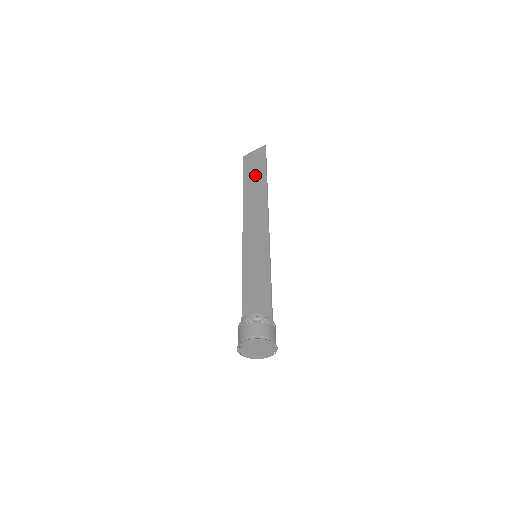
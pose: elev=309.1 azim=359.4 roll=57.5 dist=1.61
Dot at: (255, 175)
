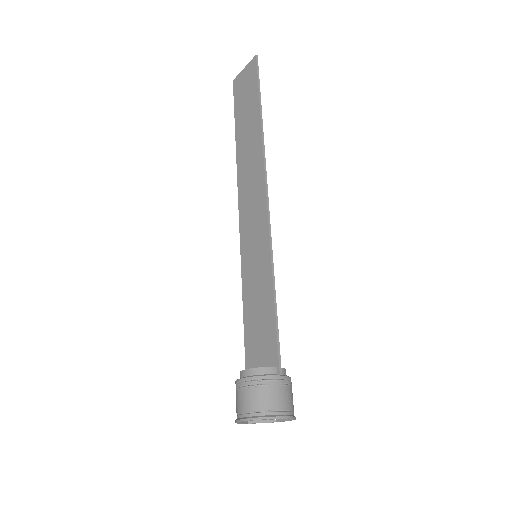
Dot at: (247, 112)
